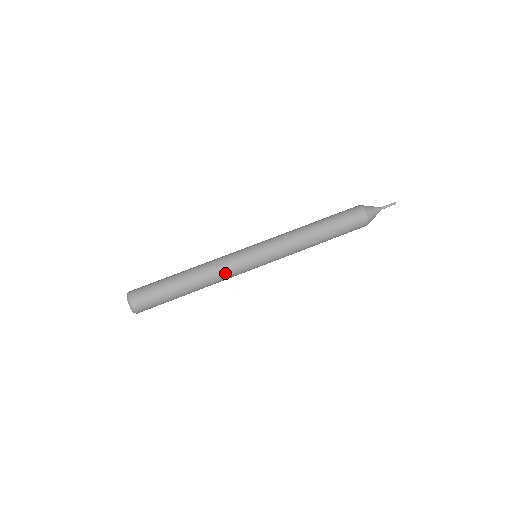
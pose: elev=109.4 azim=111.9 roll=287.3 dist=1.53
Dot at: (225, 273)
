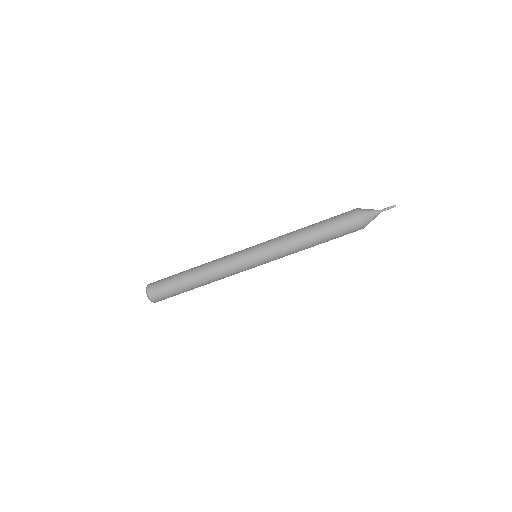
Dot at: (226, 271)
